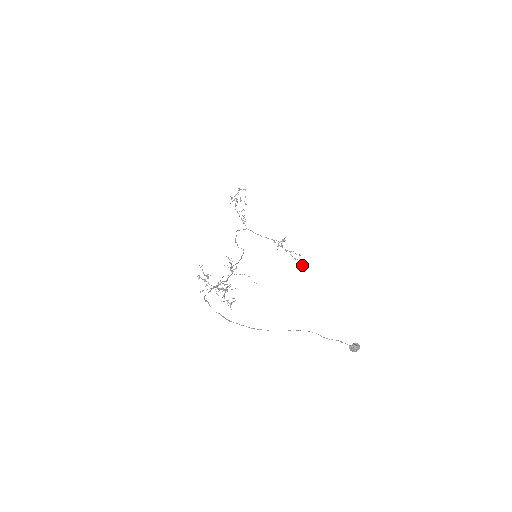
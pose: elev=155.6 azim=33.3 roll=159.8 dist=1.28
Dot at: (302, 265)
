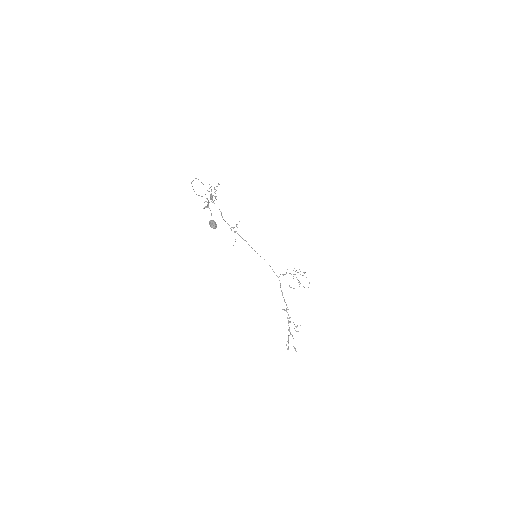
Dot at: (286, 345)
